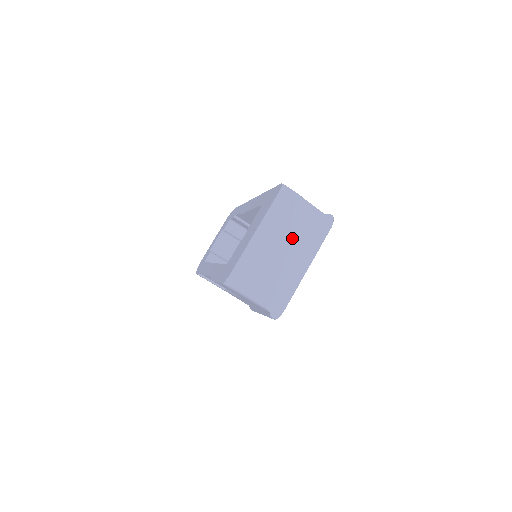
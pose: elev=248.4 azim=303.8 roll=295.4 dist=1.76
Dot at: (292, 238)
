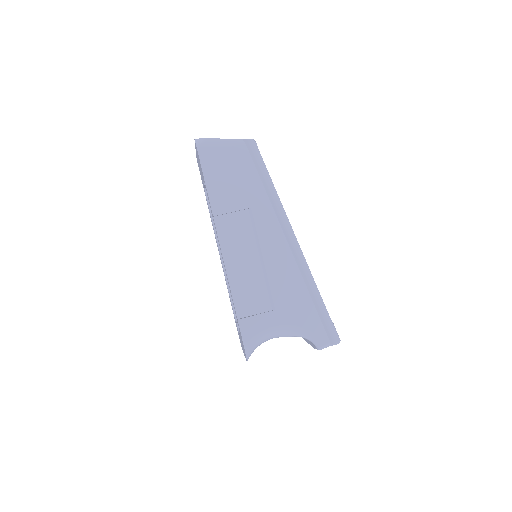
Dot at: occluded
